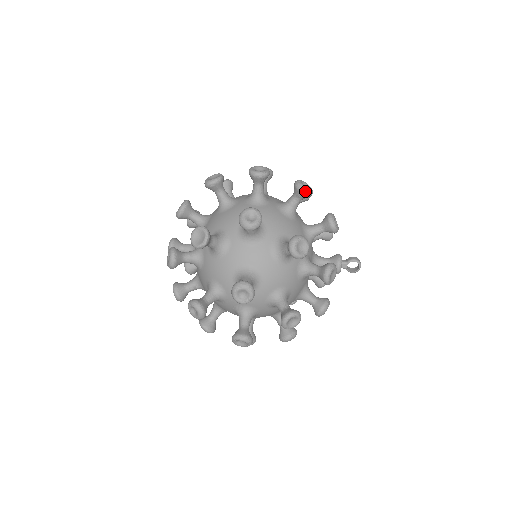
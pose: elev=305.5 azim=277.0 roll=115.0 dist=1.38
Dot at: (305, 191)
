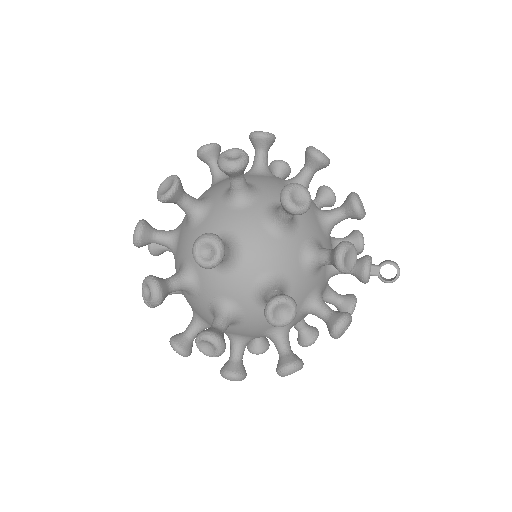
Dot at: (317, 154)
